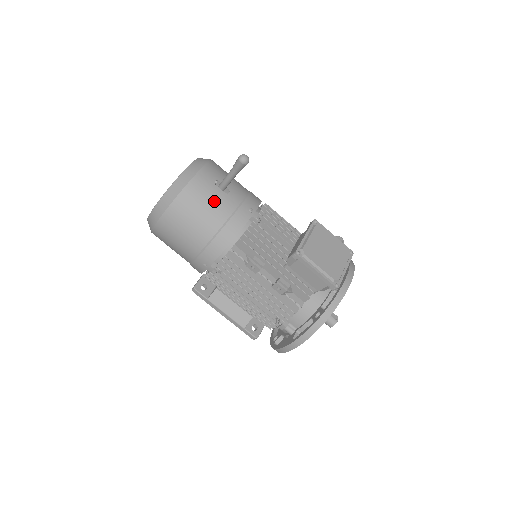
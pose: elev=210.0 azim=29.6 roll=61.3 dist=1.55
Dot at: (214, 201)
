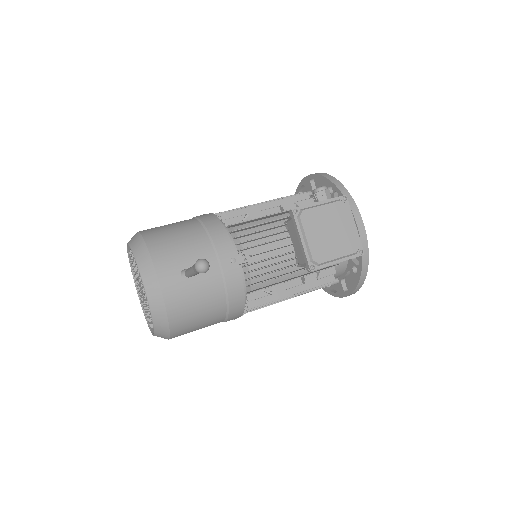
Dot at: (200, 293)
